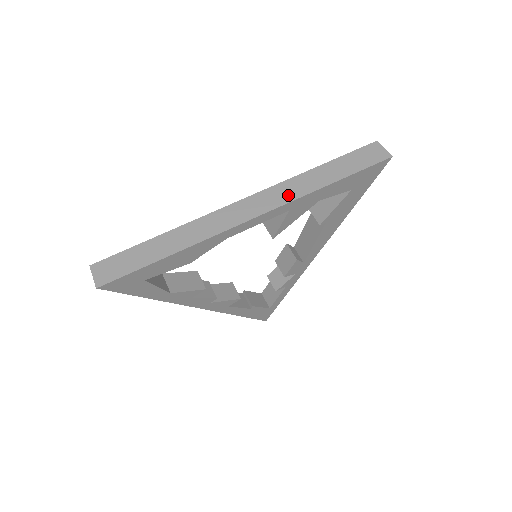
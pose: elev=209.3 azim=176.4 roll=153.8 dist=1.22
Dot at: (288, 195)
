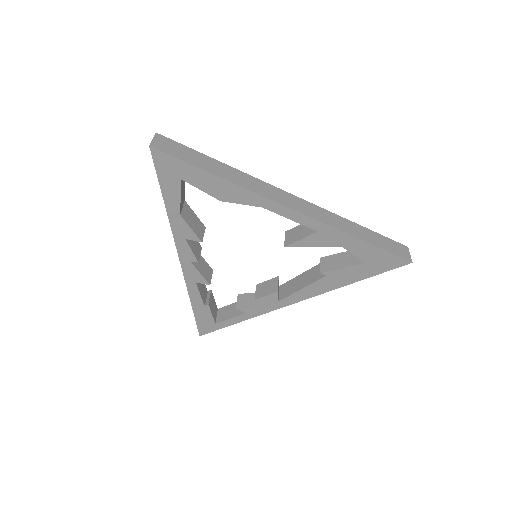
Dot at: (327, 219)
